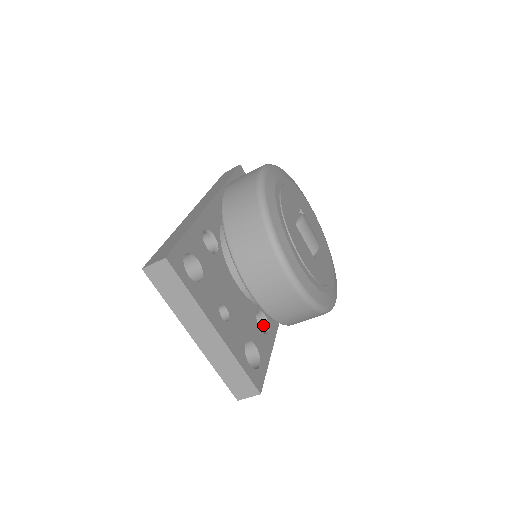
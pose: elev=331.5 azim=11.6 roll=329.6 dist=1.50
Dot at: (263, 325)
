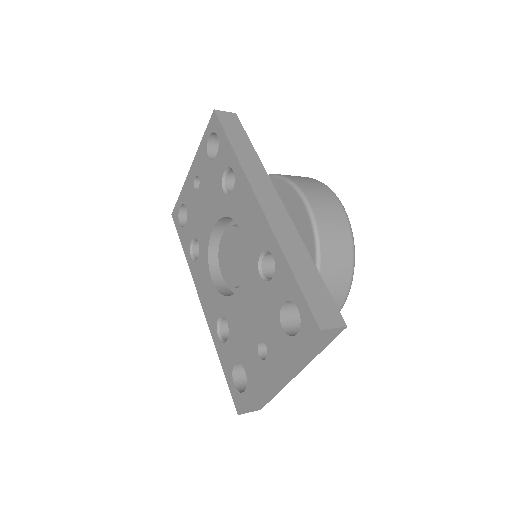
Dot at: occluded
